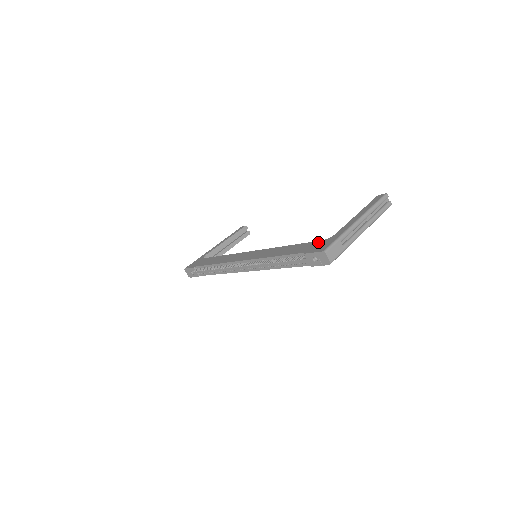
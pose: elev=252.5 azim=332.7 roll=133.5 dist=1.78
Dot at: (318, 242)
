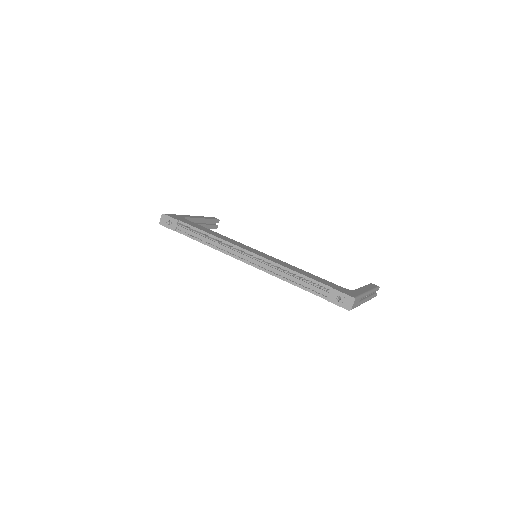
Dot at: (340, 286)
